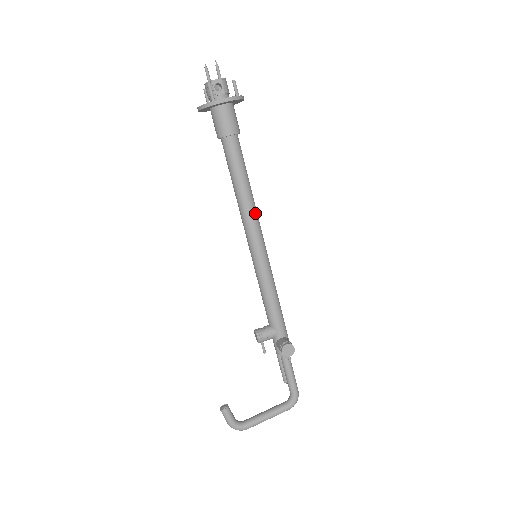
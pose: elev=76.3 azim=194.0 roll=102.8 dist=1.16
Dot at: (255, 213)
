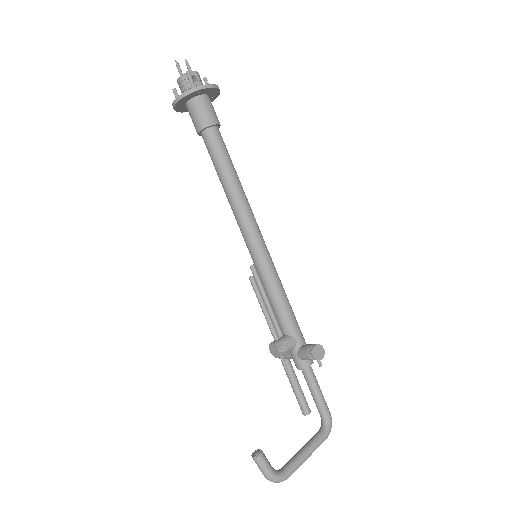
Dot at: (249, 206)
